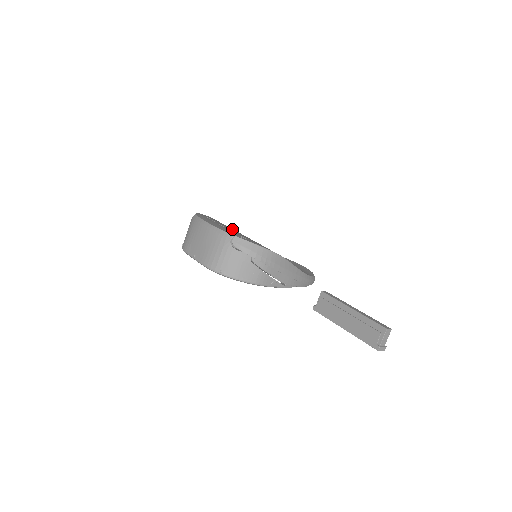
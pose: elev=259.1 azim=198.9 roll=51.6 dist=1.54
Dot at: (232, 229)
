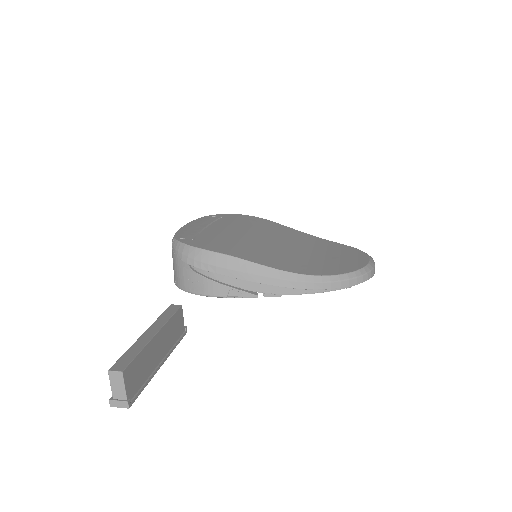
Dot at: (229, 227)
